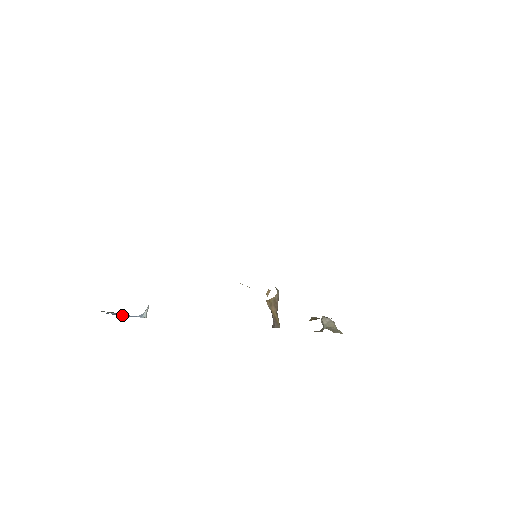
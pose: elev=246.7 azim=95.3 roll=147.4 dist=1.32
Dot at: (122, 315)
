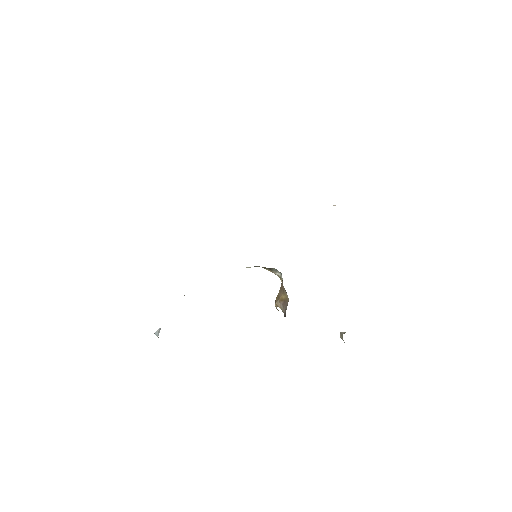
Dot at: occluded
